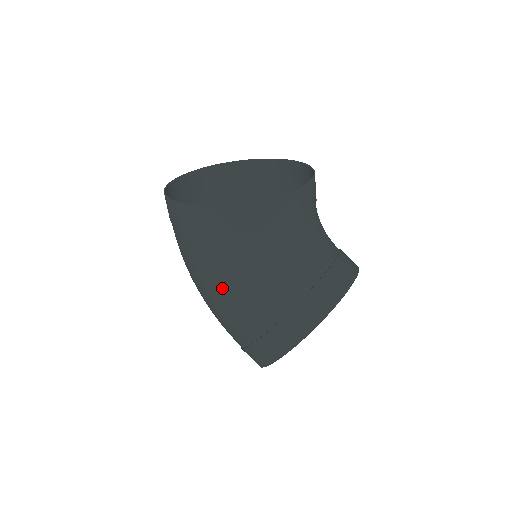
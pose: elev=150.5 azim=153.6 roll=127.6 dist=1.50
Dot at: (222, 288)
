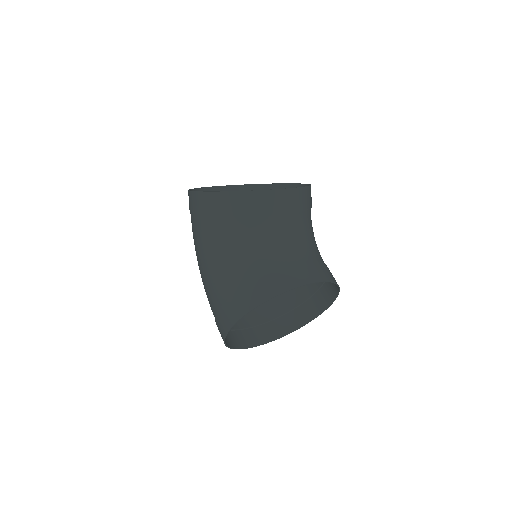
Dot at: (203, 263)
